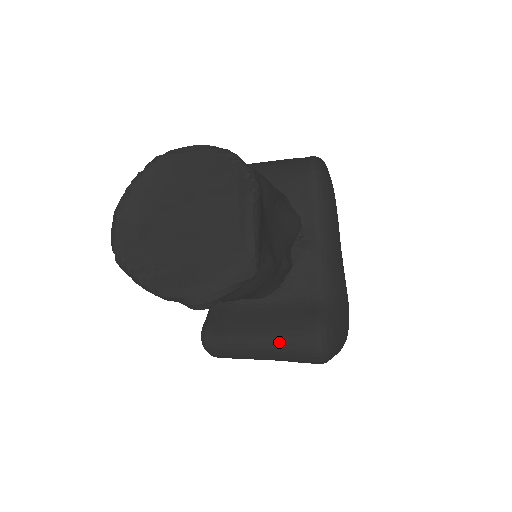
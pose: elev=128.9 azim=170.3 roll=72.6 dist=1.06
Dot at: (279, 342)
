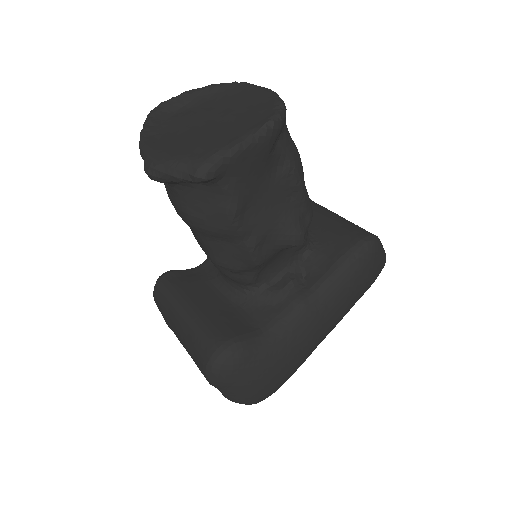
Dot at: (197, 323)
